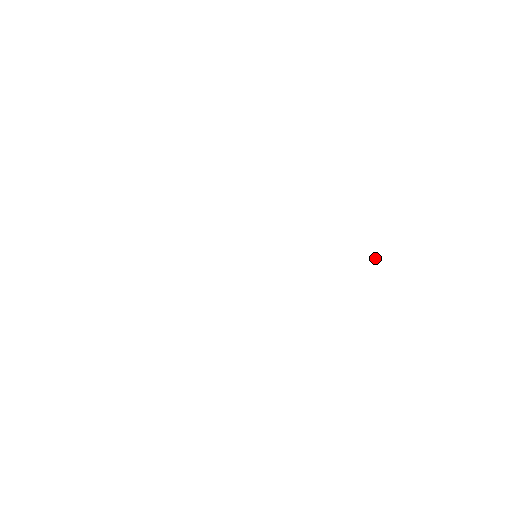
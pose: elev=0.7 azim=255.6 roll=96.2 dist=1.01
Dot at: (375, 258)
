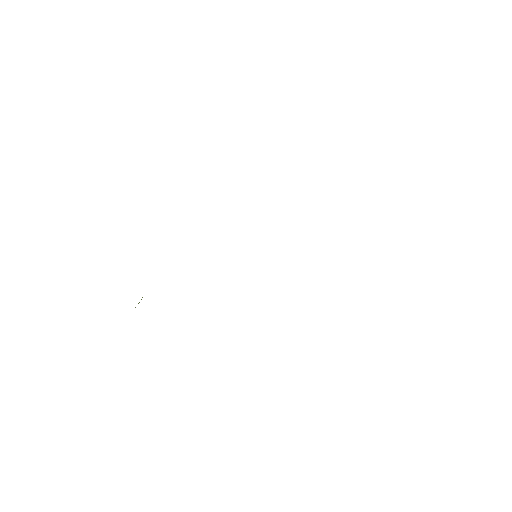
Dot at: occluded
